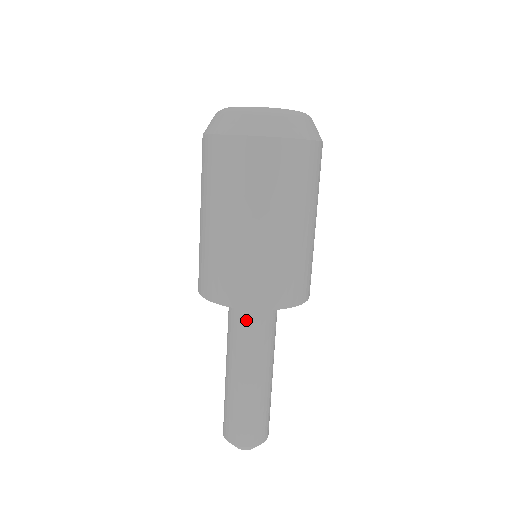
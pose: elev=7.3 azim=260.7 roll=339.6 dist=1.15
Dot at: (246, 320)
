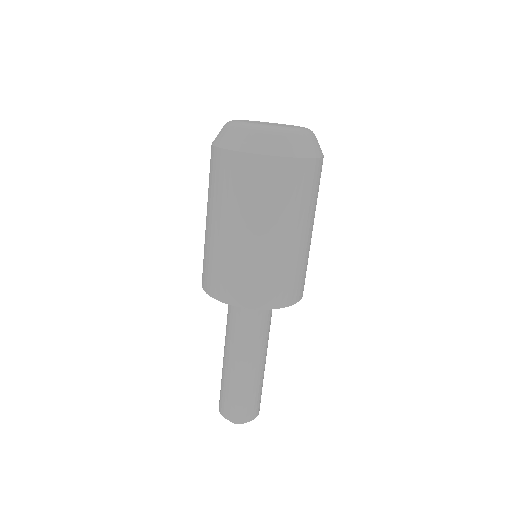
Dot at: (244, 314)
